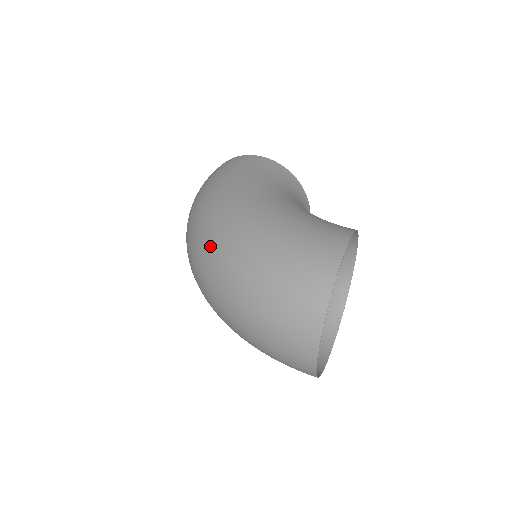
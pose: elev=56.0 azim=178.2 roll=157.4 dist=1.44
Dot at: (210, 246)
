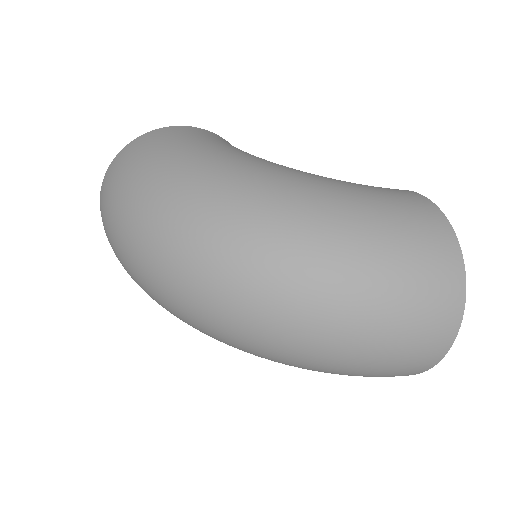
Dot at: (257, 245)
